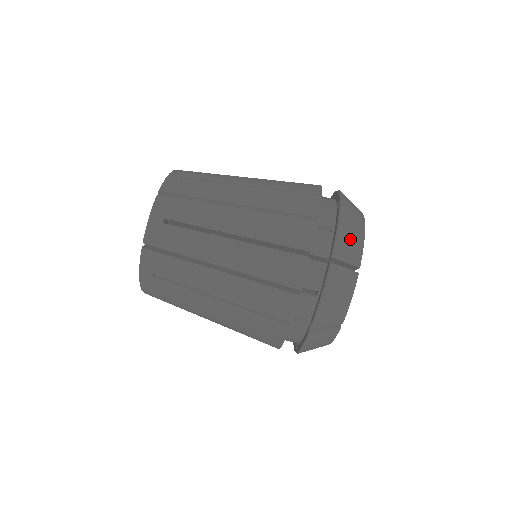
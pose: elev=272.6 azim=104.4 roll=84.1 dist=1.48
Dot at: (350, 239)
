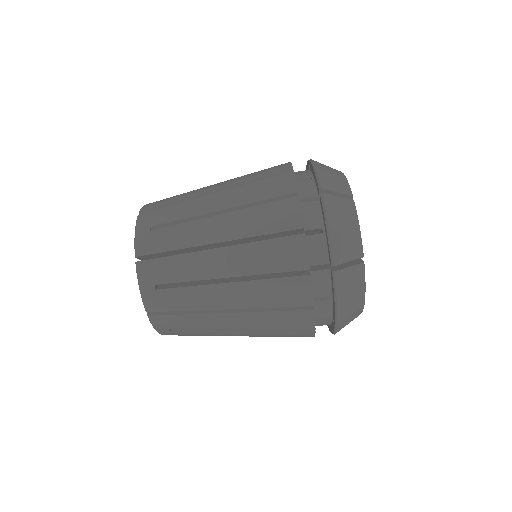
Dot at: (344, 235)
